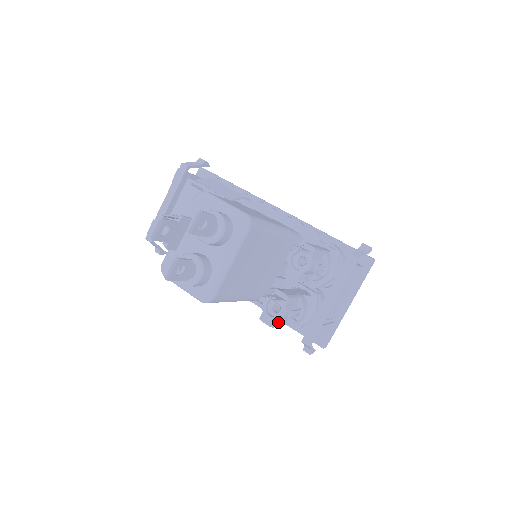
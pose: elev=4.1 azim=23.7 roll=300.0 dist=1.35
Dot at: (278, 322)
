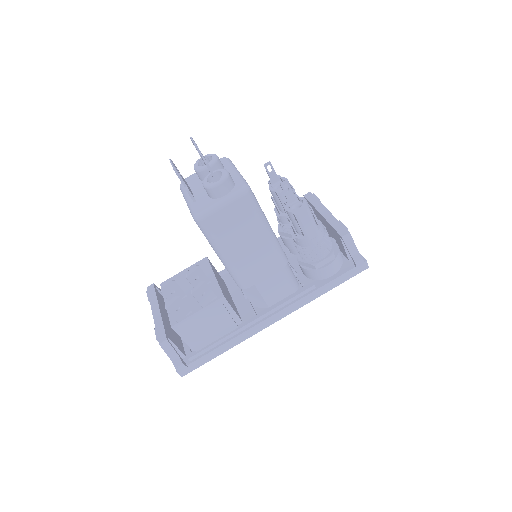
Dot at: (308, 211)
